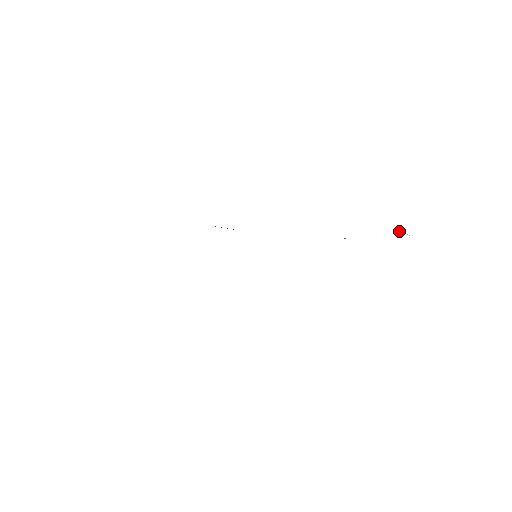
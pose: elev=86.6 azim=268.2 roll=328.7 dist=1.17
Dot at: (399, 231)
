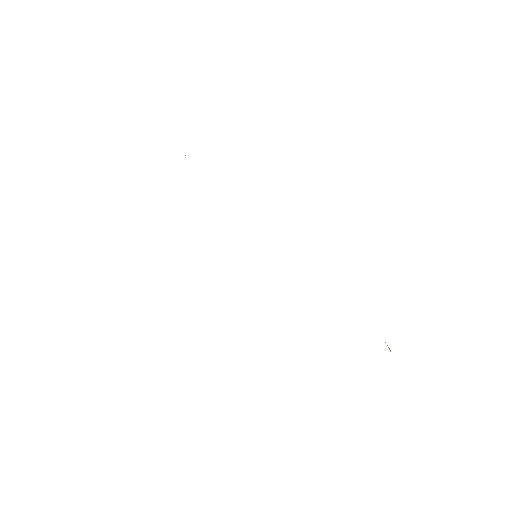
Dot at: occluded
